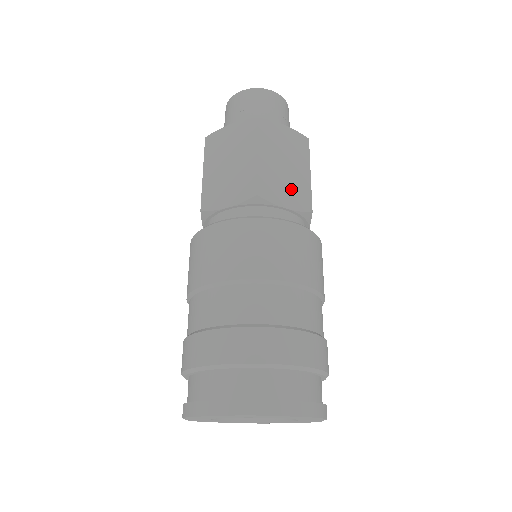
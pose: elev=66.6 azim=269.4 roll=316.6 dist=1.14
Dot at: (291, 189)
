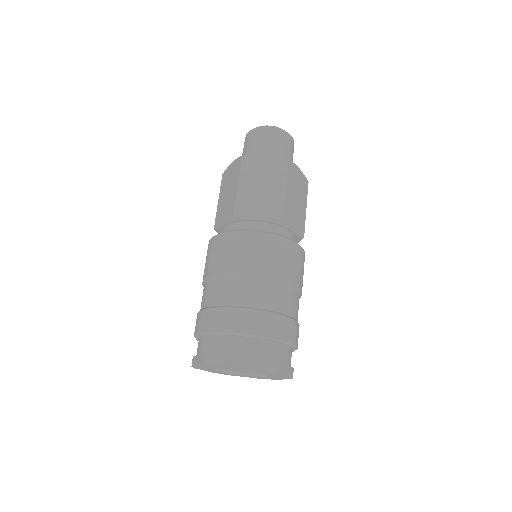
Dot at: (265, 204)
